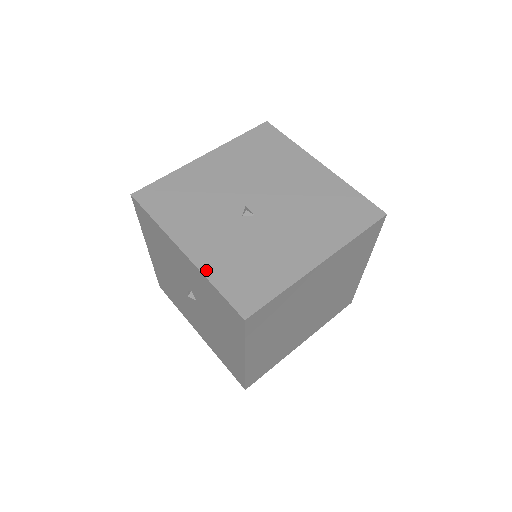
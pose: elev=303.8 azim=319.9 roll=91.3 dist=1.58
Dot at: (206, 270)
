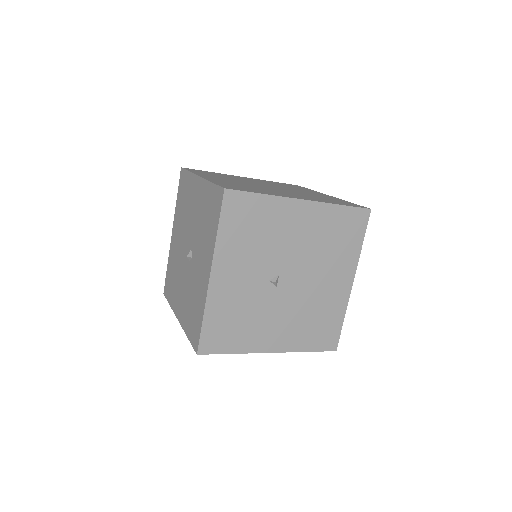
Dot at: (210, 303)
